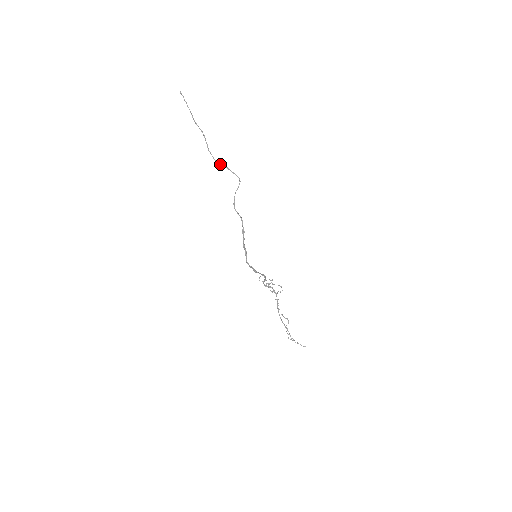
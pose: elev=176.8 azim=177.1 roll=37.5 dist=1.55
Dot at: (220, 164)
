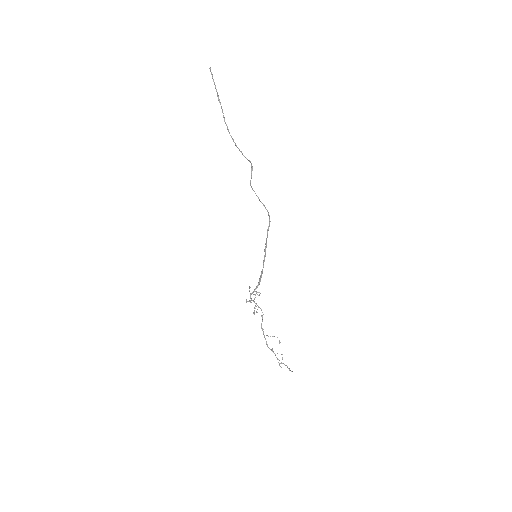
Dot at: (238, 148)
